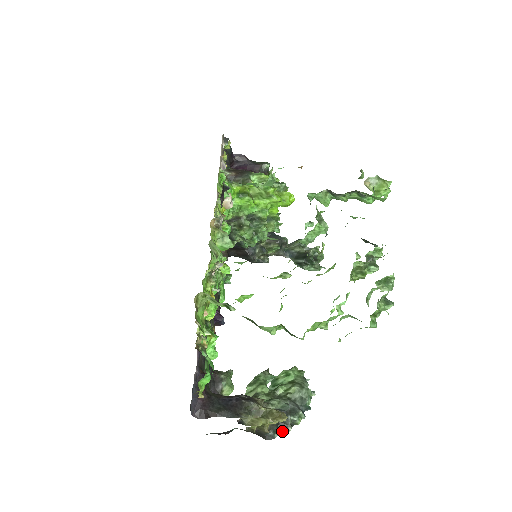
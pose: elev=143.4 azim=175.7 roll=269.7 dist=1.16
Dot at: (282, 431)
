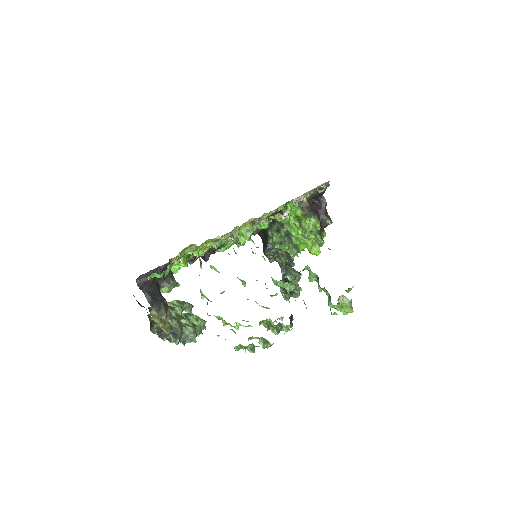
Dot at: (161, 336)
